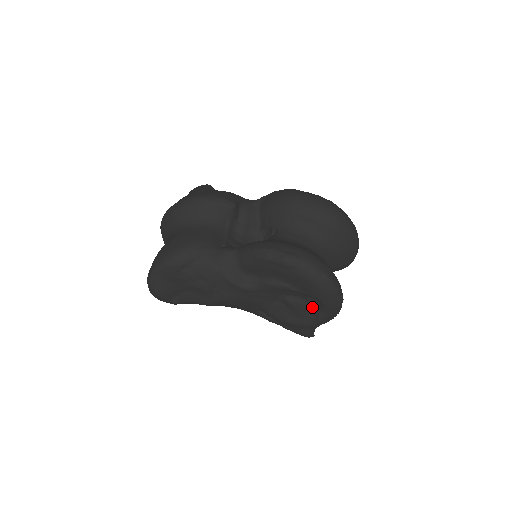
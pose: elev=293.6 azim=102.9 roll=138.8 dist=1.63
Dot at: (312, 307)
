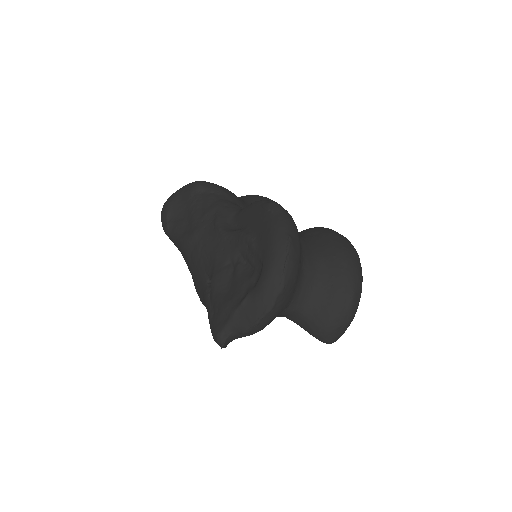
Dot at: (251, 282)
